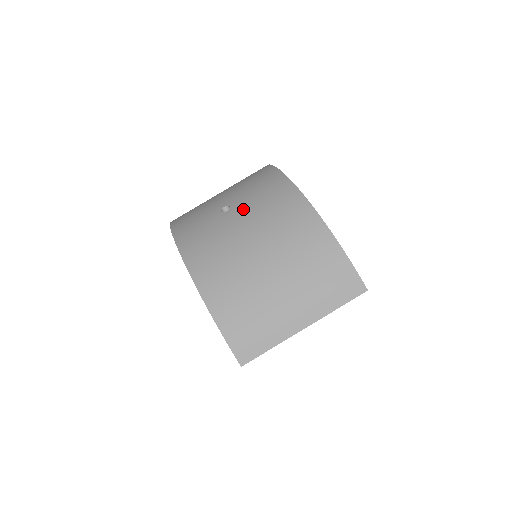
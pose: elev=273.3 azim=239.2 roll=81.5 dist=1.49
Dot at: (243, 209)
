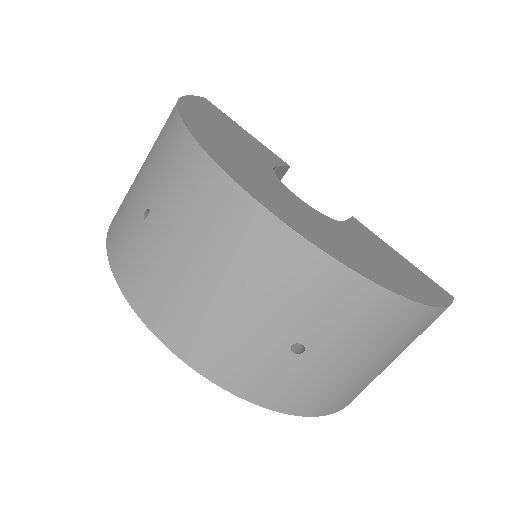
Dot at: (330, 344)
